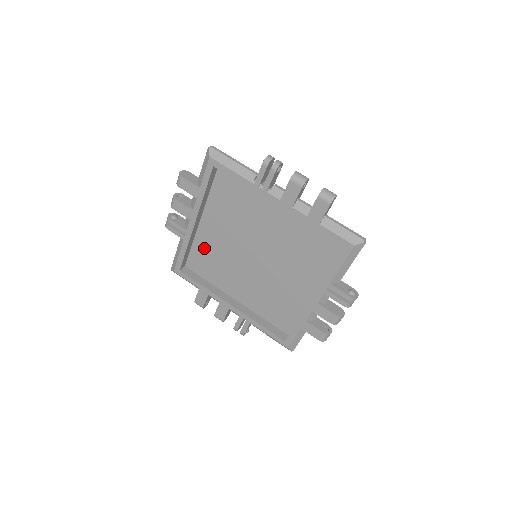
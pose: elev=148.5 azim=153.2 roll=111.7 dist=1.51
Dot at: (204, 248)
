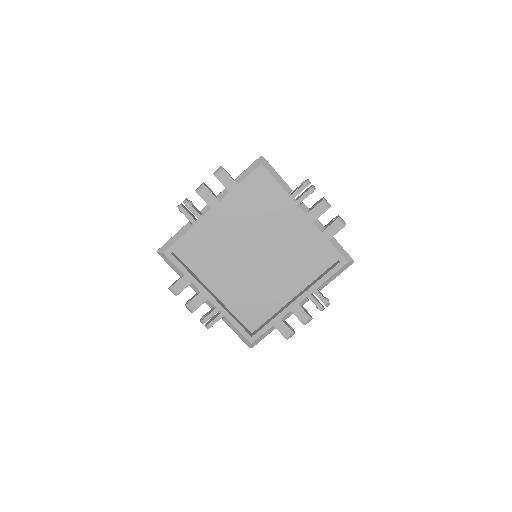
Dot at: (205, 239)
